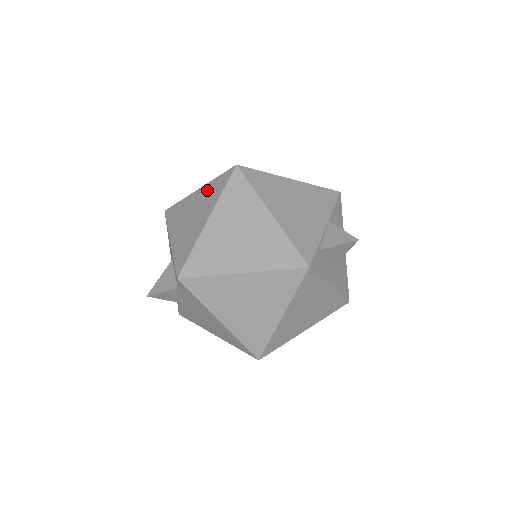
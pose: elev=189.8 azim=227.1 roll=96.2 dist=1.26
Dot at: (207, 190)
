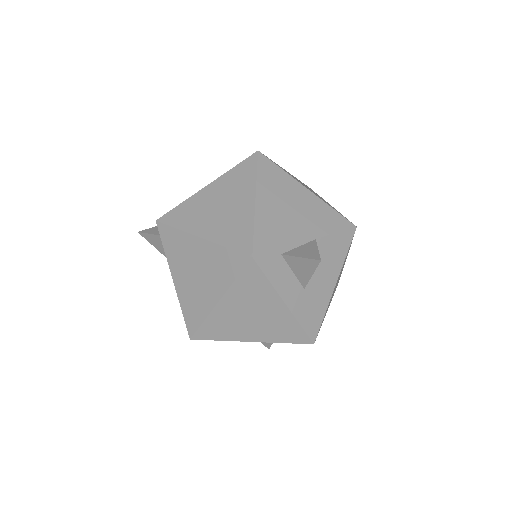
Dot at: occluded
